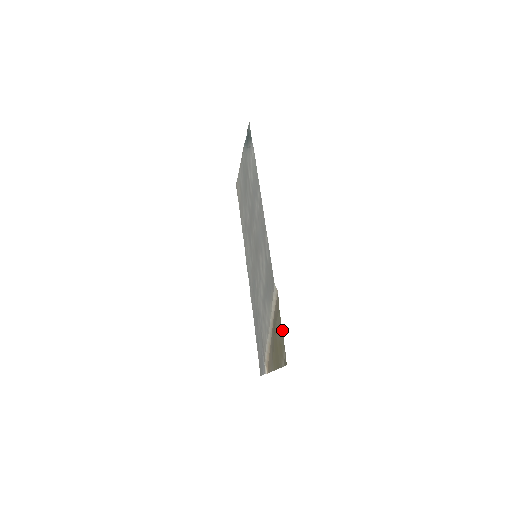
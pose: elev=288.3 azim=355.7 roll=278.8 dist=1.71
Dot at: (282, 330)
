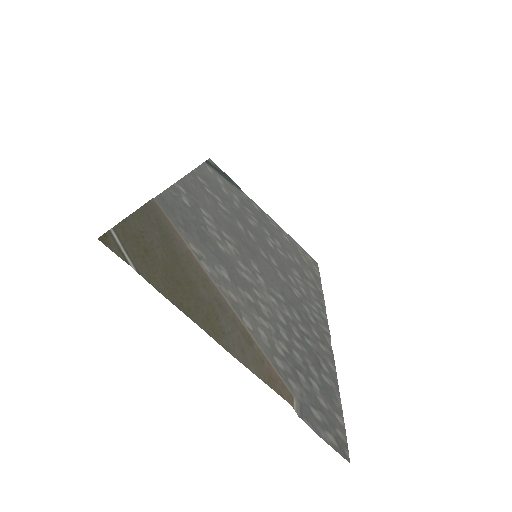
Dot at: (127, 217)
